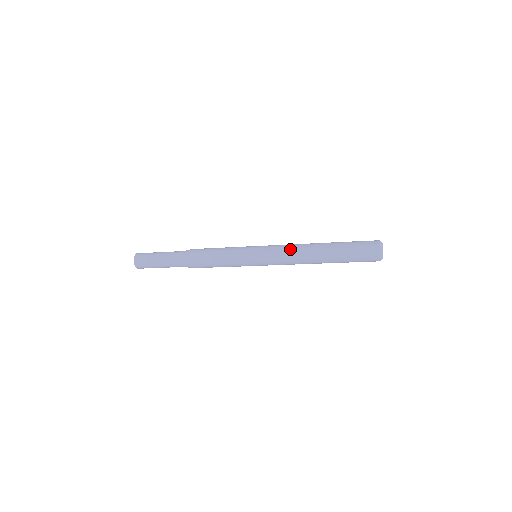
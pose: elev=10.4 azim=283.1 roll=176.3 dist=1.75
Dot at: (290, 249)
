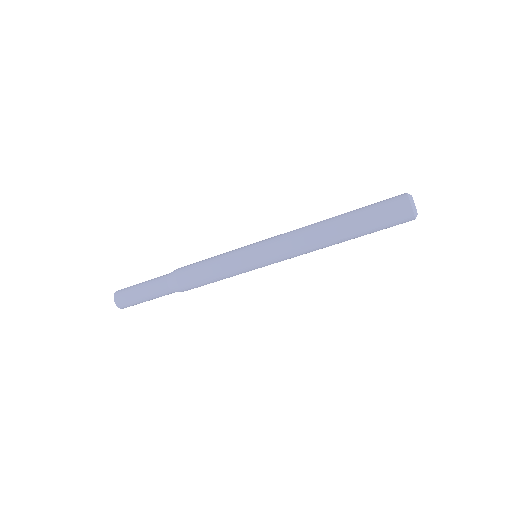
Dot at: occluded
